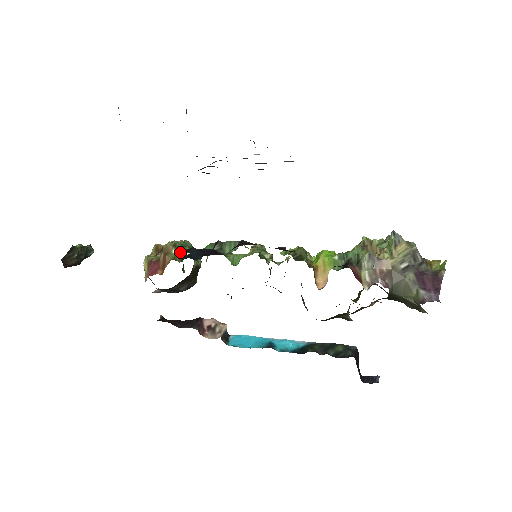
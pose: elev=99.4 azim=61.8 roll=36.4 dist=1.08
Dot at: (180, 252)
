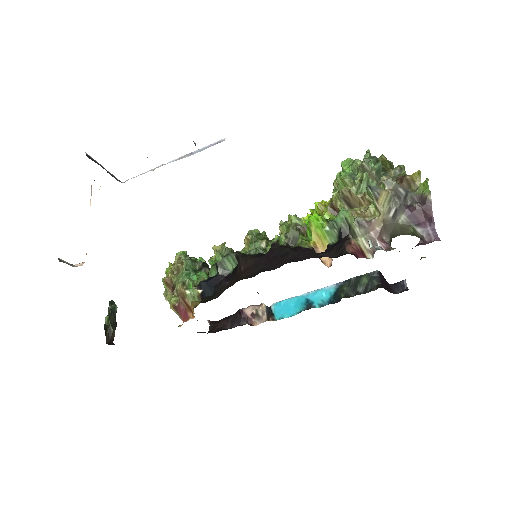
Dot at: (193, 291)
